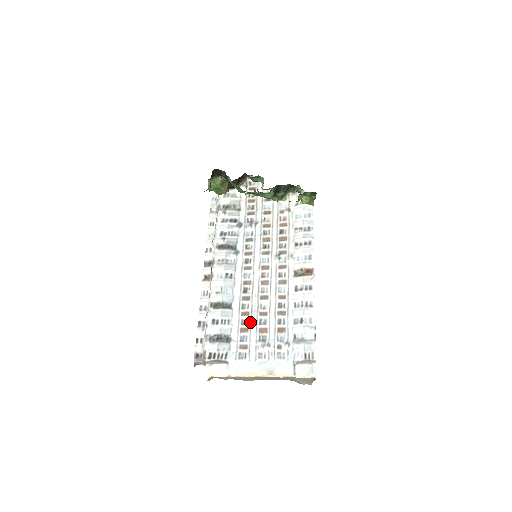
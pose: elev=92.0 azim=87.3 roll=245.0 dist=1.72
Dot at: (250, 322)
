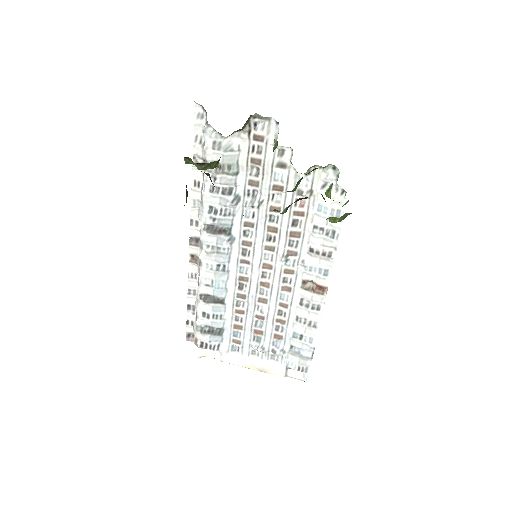
Dot at: (245, 321)
